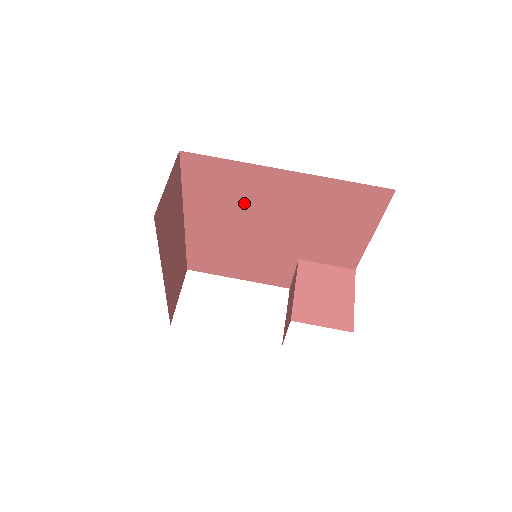
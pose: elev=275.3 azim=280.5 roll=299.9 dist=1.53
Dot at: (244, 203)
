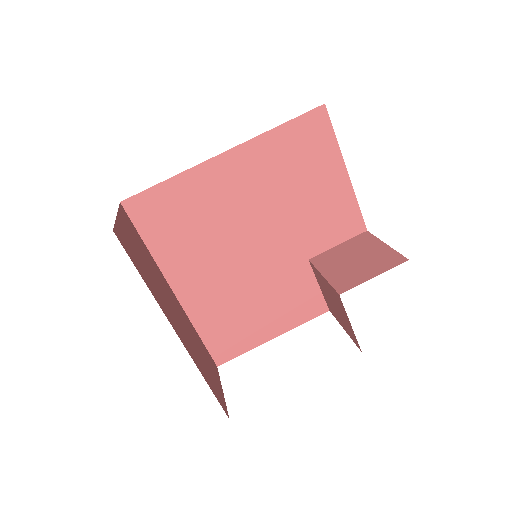
Dot at: (213, 224)
